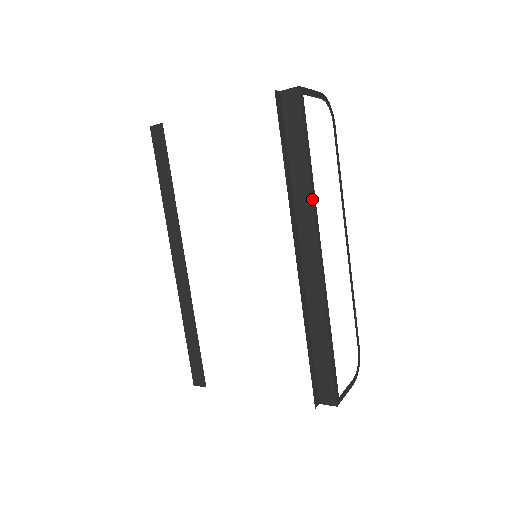
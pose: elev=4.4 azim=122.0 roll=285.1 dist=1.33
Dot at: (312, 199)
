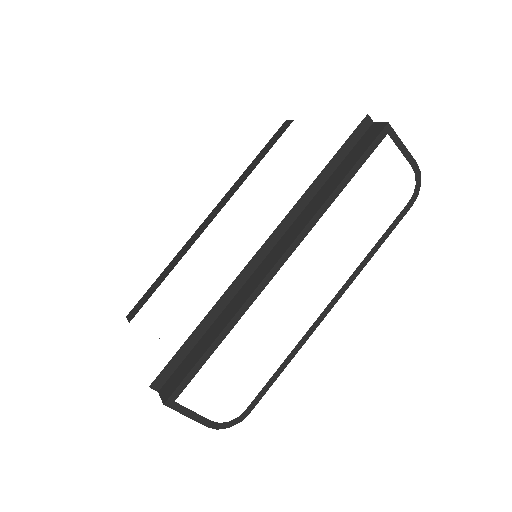
Dot at: (316, 212)
